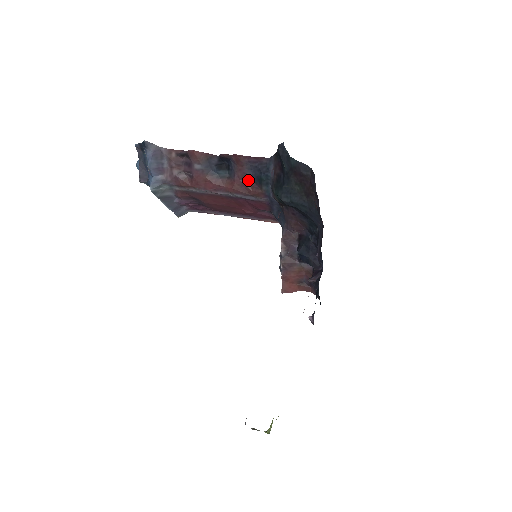
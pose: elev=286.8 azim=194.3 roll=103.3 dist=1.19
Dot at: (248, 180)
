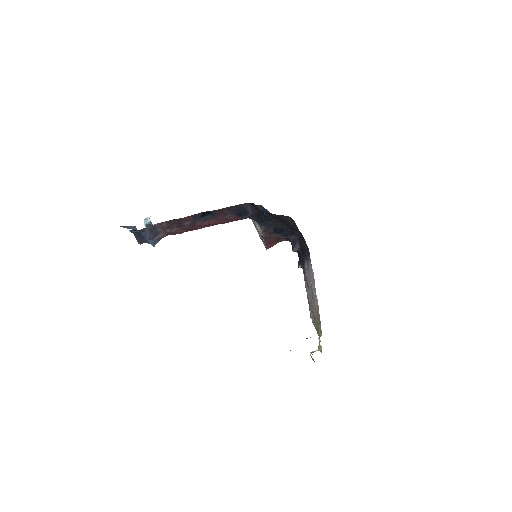
Dot at: (229, 215)
